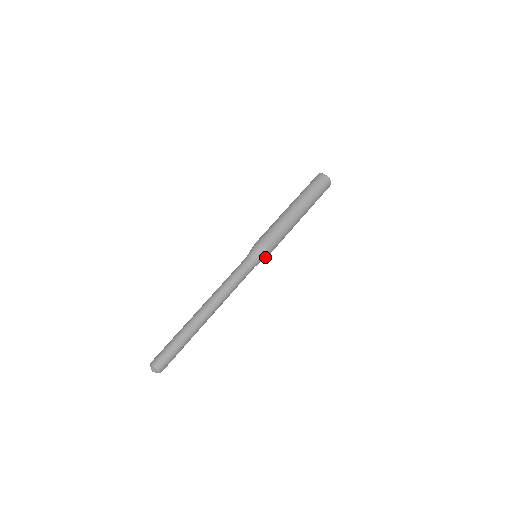
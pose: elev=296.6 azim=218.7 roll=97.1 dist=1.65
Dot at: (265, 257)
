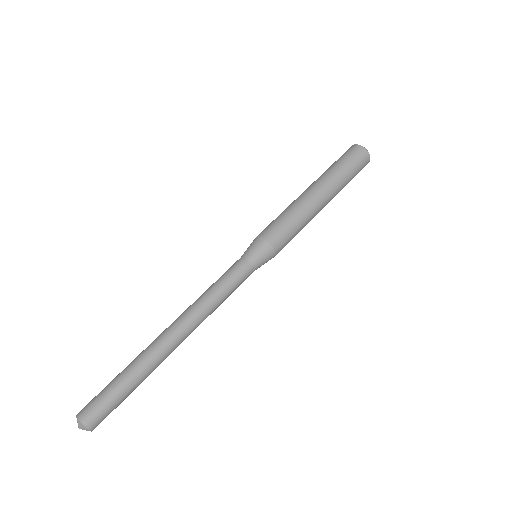
Dot at: (268, 254)
